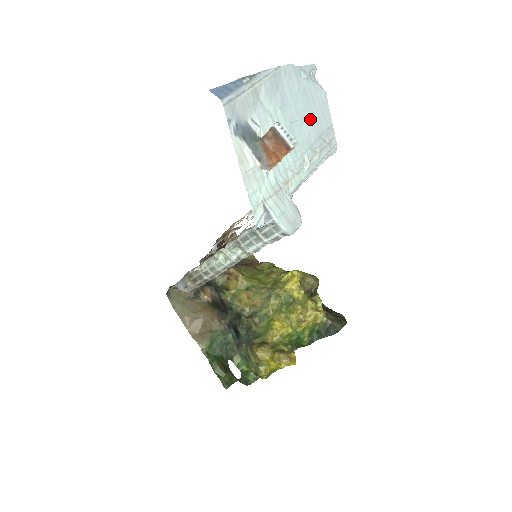
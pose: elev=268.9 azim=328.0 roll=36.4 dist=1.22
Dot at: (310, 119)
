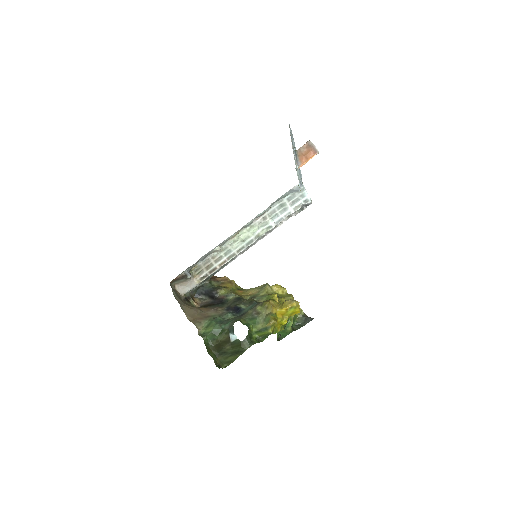
Dot at: occluded
